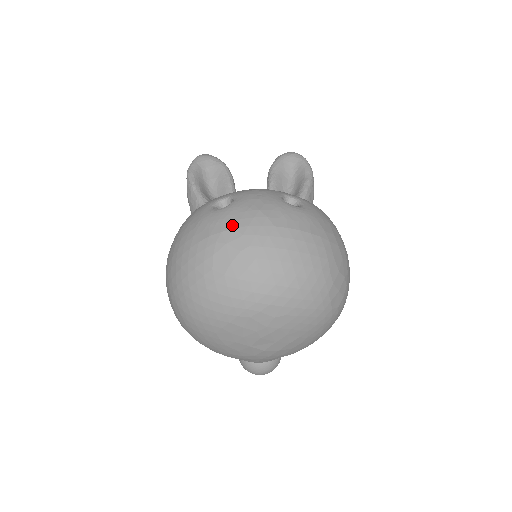
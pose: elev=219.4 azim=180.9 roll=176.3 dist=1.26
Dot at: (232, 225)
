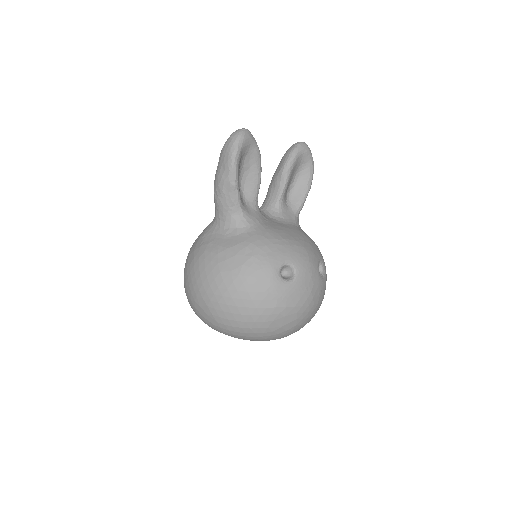
Dot at: (294, 304)
